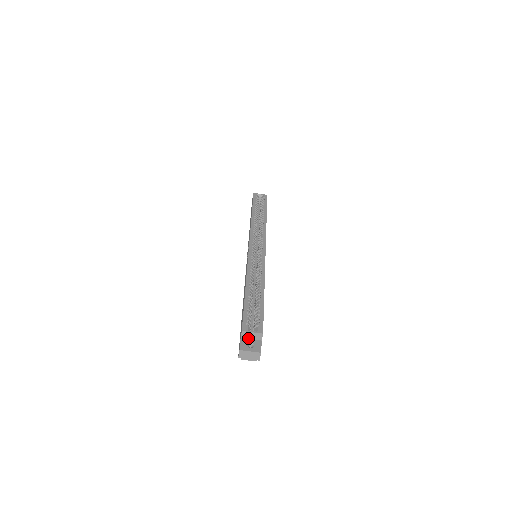
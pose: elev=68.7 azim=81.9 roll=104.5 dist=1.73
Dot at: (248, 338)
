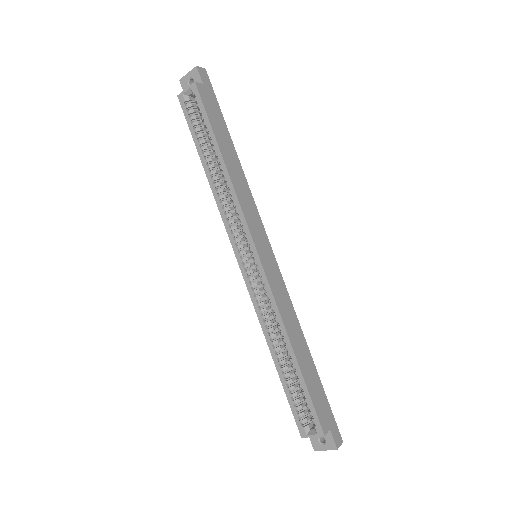
Dot at: occluded
